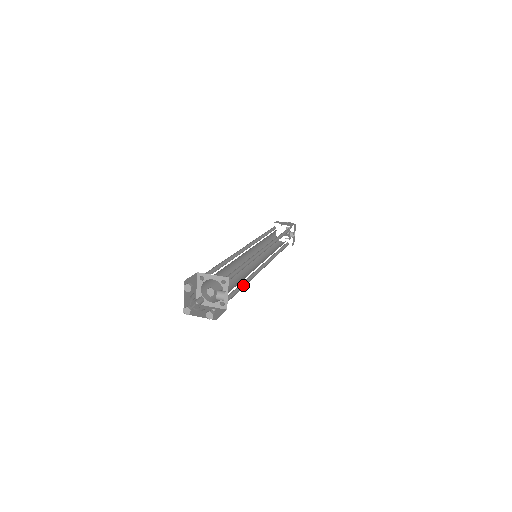
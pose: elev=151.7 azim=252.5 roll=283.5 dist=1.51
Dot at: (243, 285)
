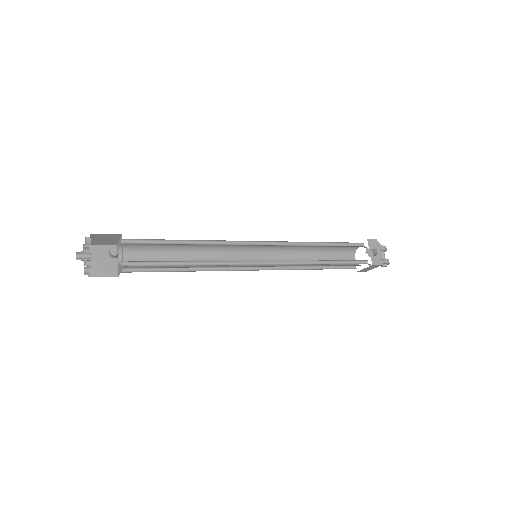
Dot at: occluded
